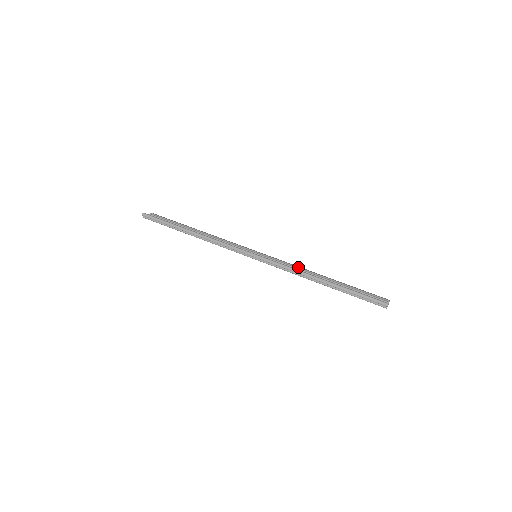
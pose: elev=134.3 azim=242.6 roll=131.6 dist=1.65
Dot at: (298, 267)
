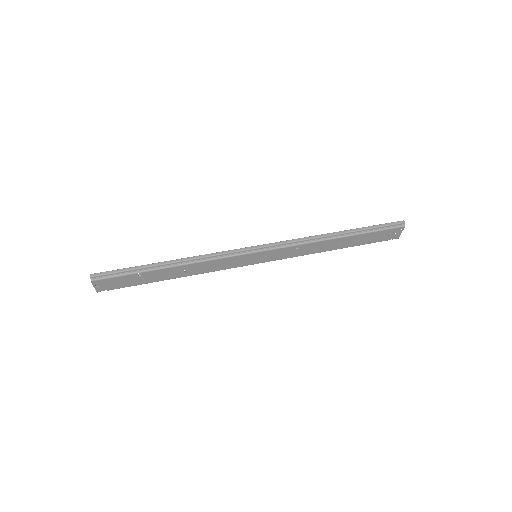
Dot at: occluded
